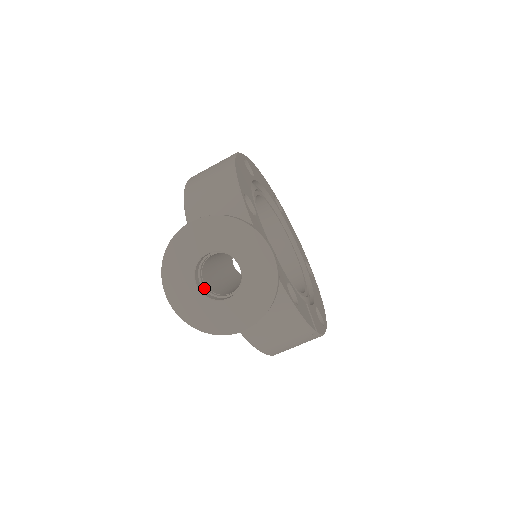
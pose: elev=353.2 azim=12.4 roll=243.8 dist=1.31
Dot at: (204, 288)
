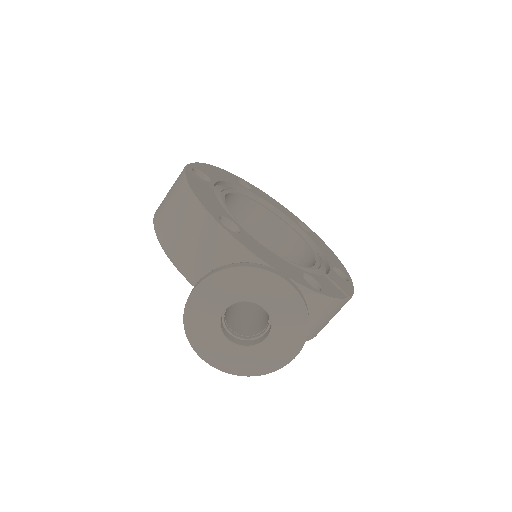
Dot at: (238, 338)
